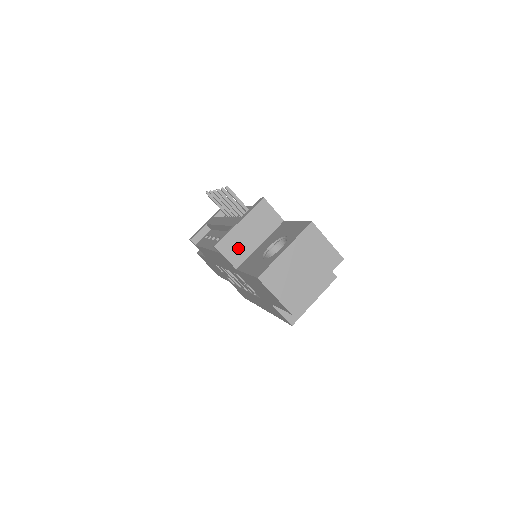
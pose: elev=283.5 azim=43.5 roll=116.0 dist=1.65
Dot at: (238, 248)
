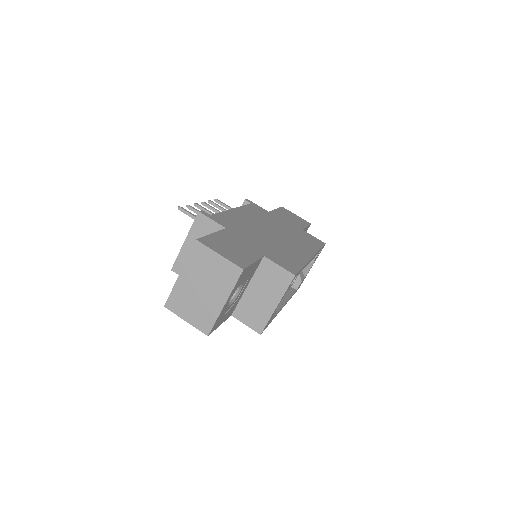
Dot at: occluded
